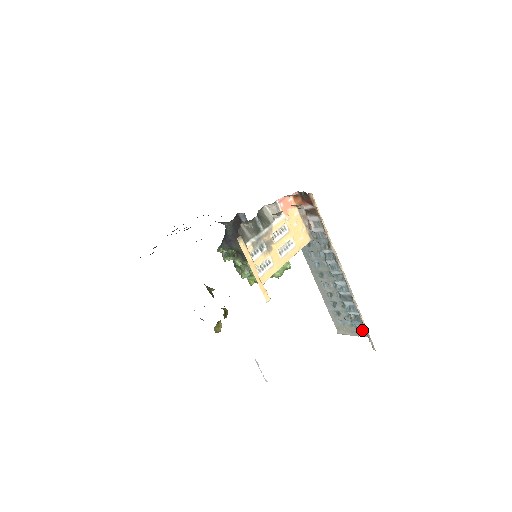
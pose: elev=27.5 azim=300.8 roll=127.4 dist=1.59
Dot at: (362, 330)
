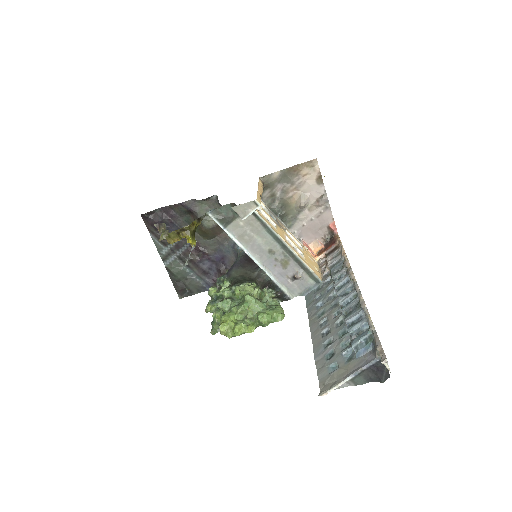
Dot at: (367, 354)
